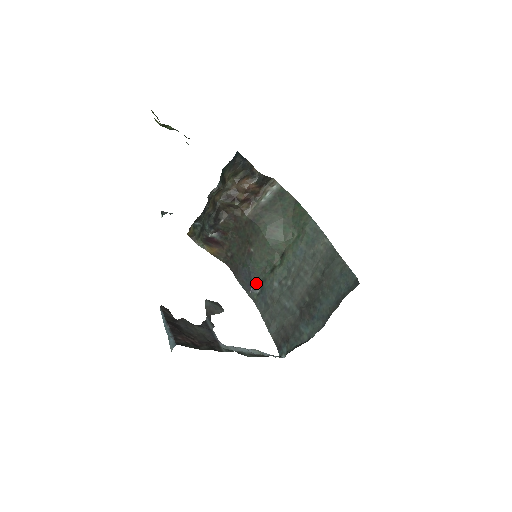
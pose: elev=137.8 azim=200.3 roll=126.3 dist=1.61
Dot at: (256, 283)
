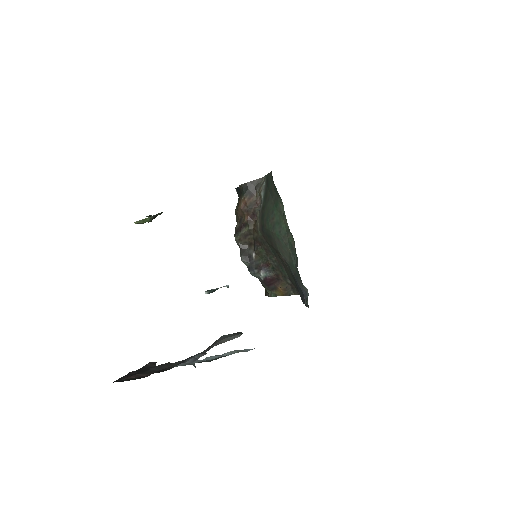
Dot at: (302, 286)
